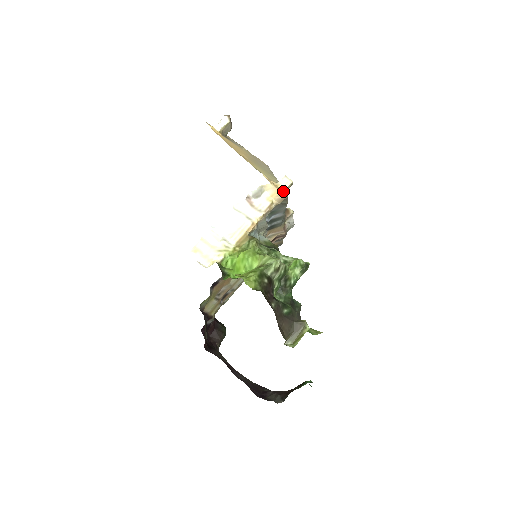
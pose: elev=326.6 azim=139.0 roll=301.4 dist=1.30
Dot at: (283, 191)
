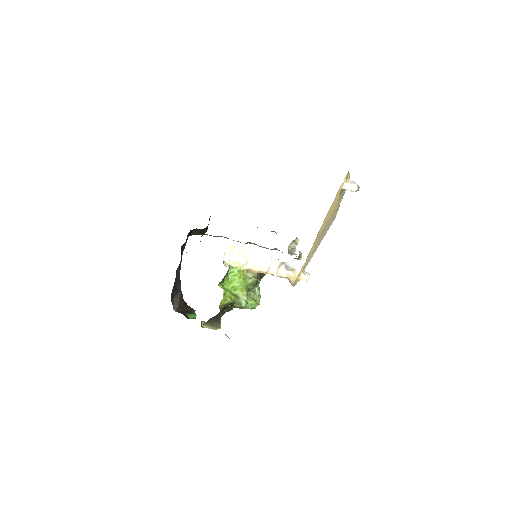
Dot at: (298, 280)
